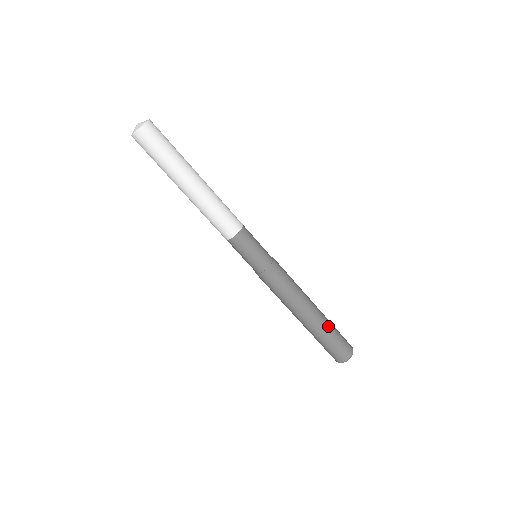
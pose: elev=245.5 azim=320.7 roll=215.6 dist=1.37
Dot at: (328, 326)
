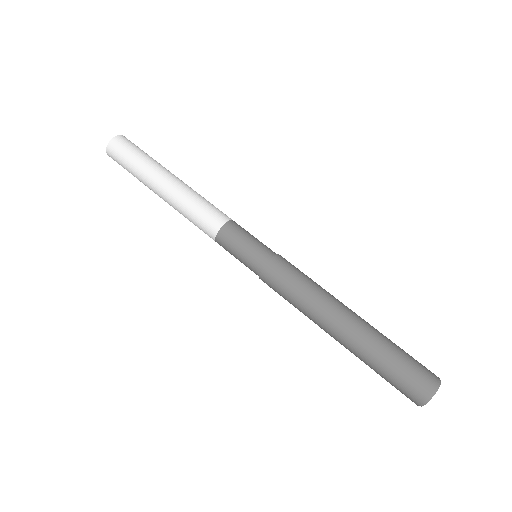
Dot at: occluded
